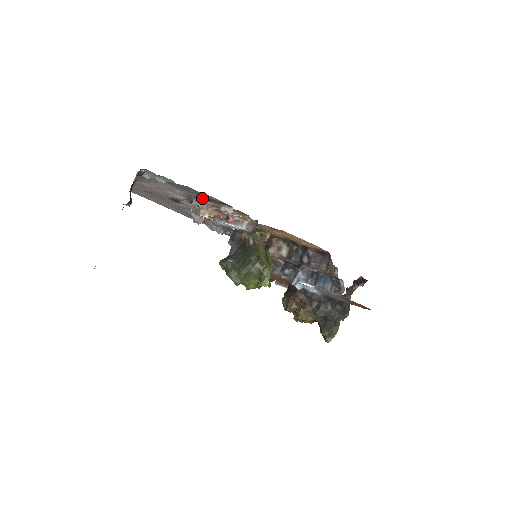
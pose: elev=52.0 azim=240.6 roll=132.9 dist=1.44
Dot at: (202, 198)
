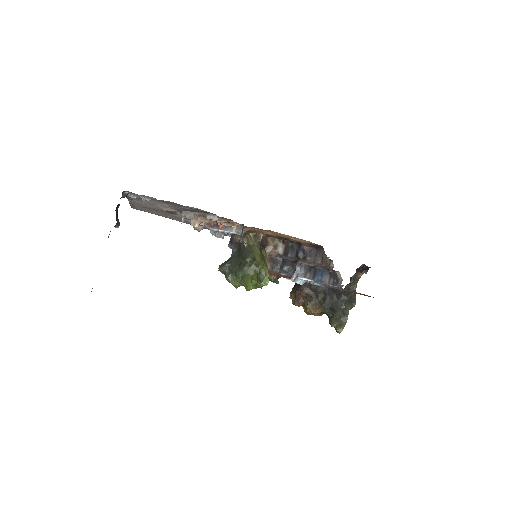
Dot at: (188, 209)
